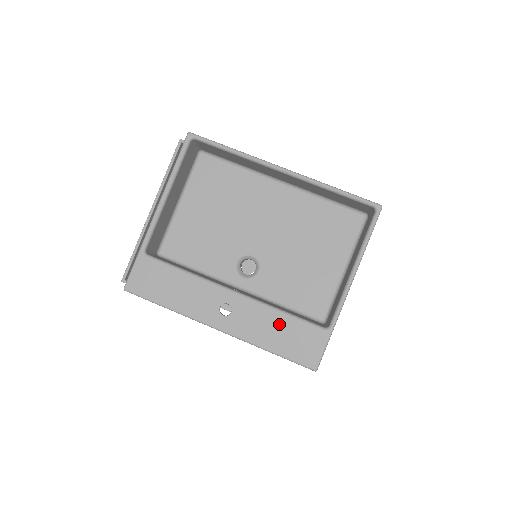
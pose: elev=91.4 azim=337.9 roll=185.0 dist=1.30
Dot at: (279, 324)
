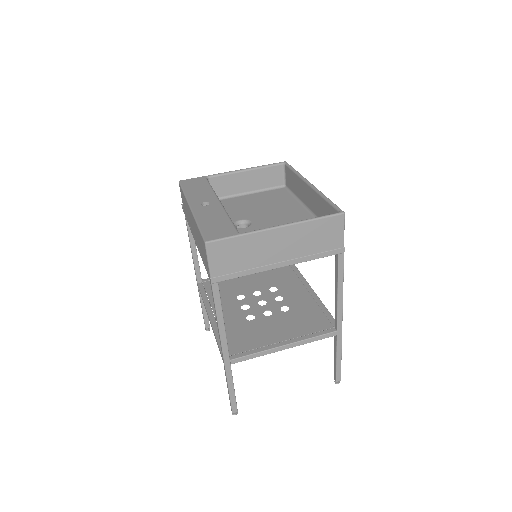
Dot at: (220, 219)
